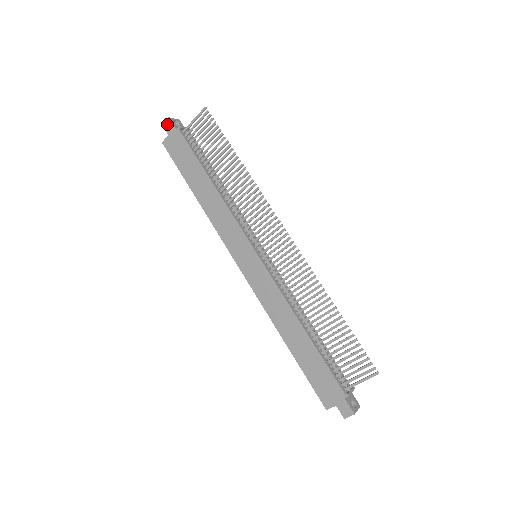
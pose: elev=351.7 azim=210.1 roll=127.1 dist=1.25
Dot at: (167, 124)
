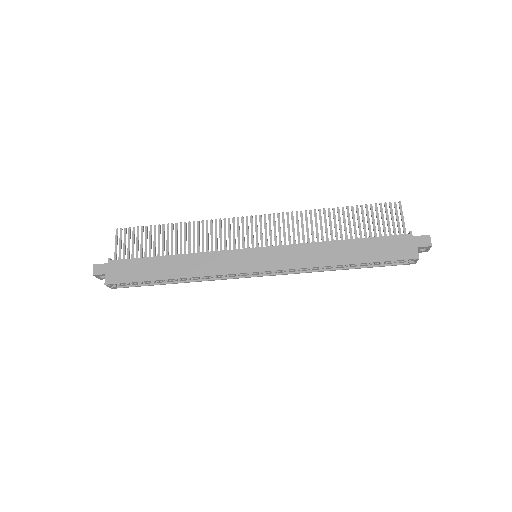
Dot at: (96, 269)
